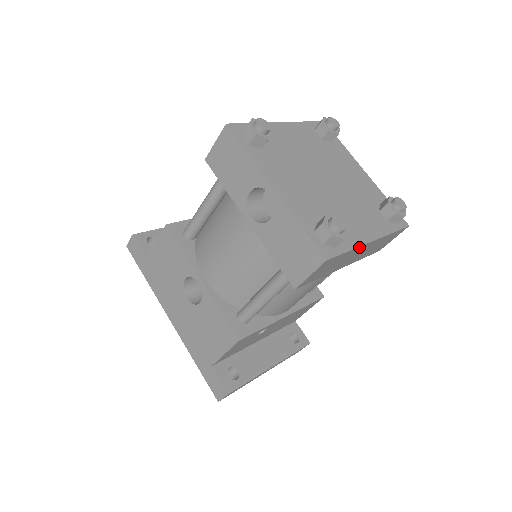
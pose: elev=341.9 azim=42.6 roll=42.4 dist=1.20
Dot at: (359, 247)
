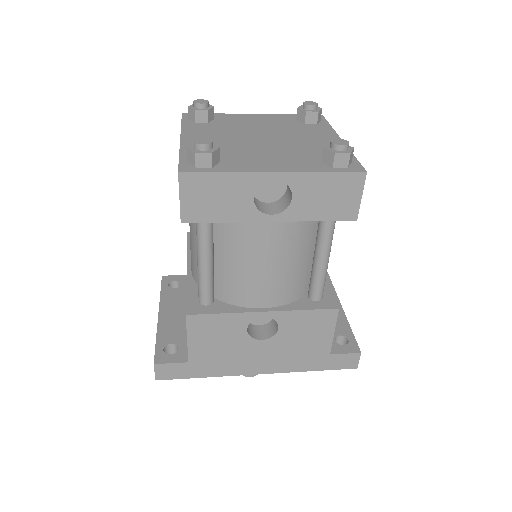
Dot at: occluded
